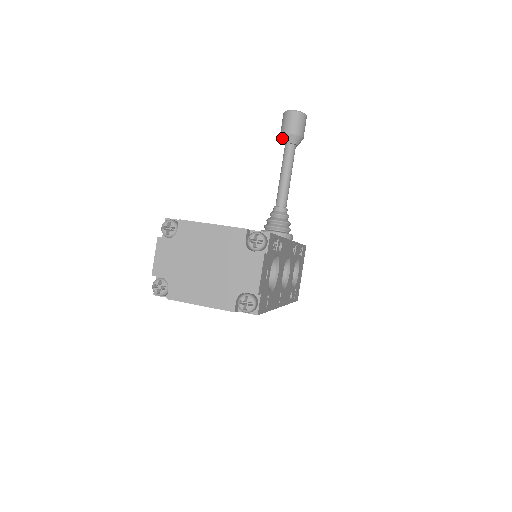
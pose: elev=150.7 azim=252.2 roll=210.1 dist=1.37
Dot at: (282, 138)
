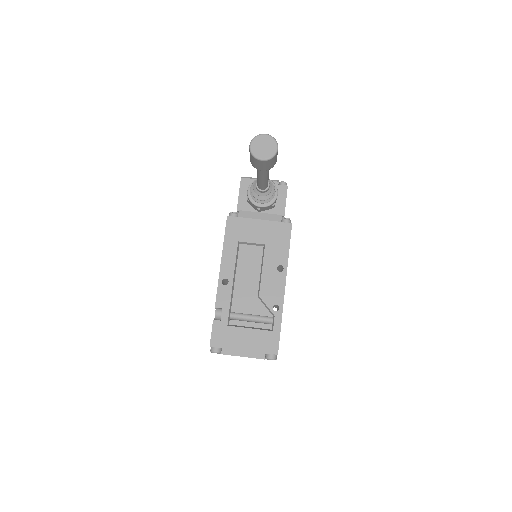
Dot at: occluded
